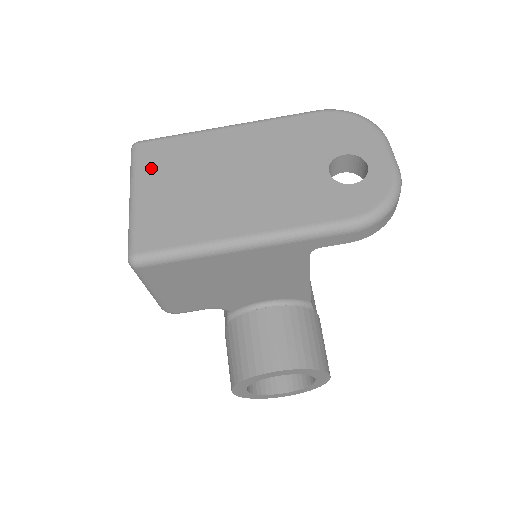
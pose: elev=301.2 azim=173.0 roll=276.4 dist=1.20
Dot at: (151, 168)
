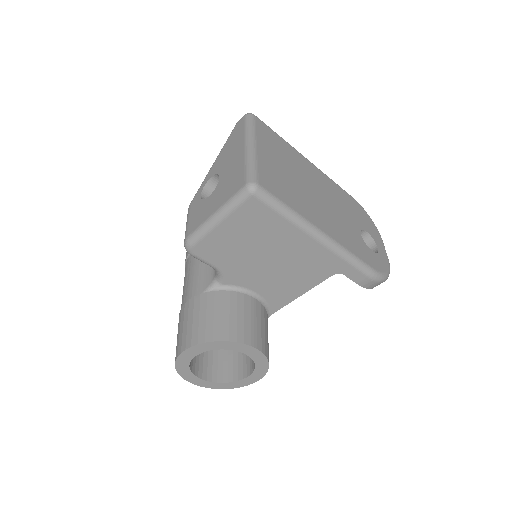
Dot at: (265, 139)
